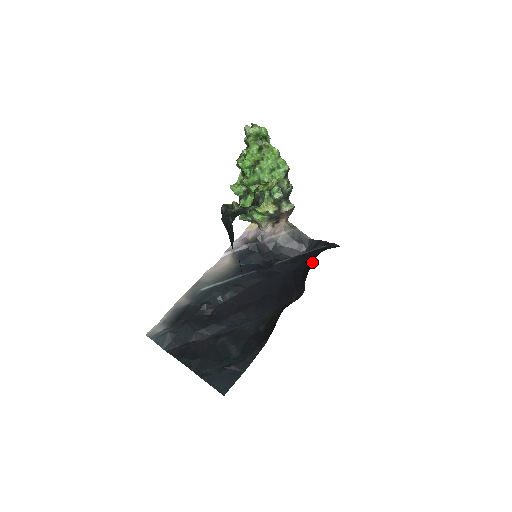
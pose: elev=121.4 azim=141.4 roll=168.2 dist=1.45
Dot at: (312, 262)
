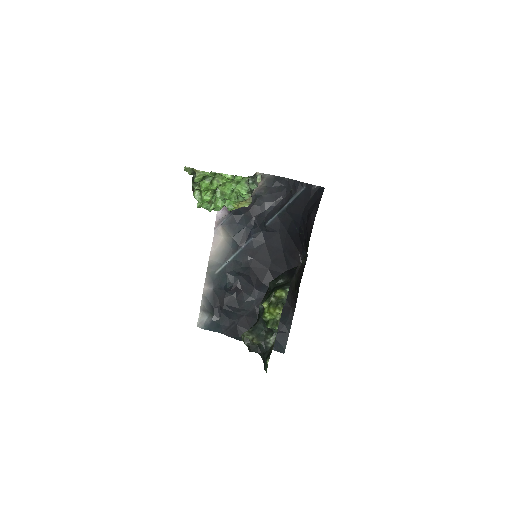
Dot at: (304, 230)
